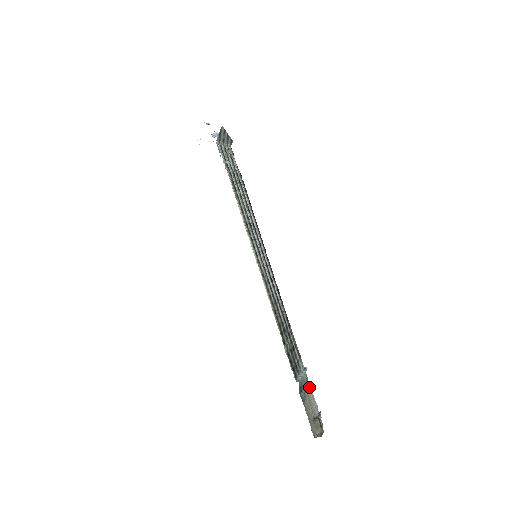
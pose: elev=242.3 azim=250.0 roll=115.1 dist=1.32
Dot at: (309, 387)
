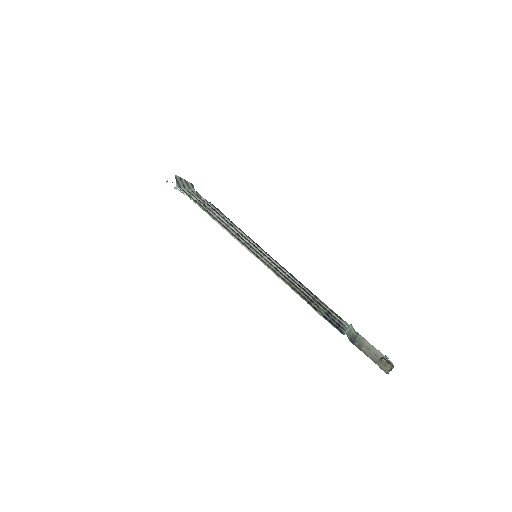
Dot at: (363, 339)
